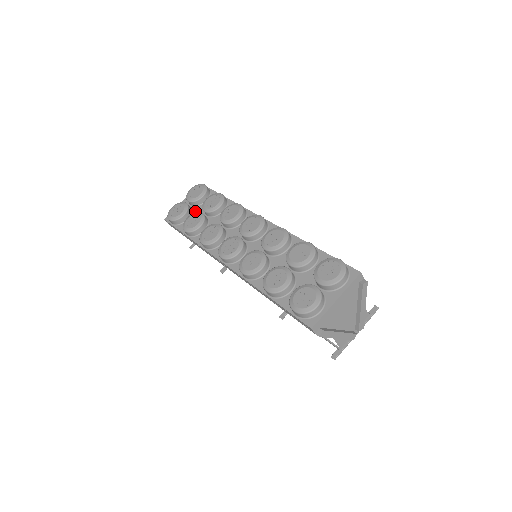
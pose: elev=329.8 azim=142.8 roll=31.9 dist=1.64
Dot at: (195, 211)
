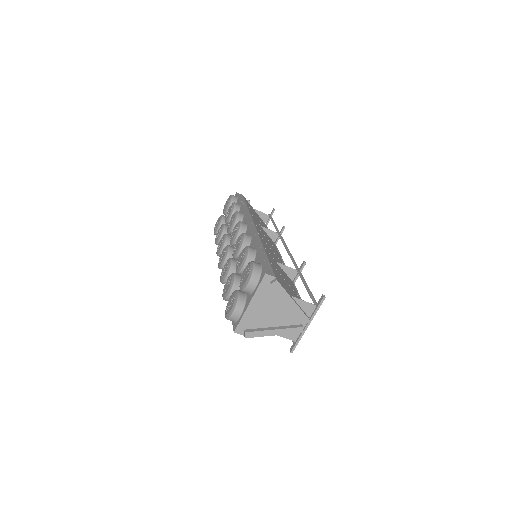
Dot at: occluded
